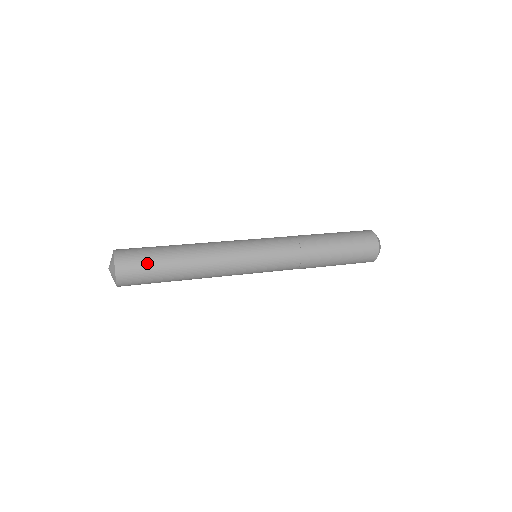
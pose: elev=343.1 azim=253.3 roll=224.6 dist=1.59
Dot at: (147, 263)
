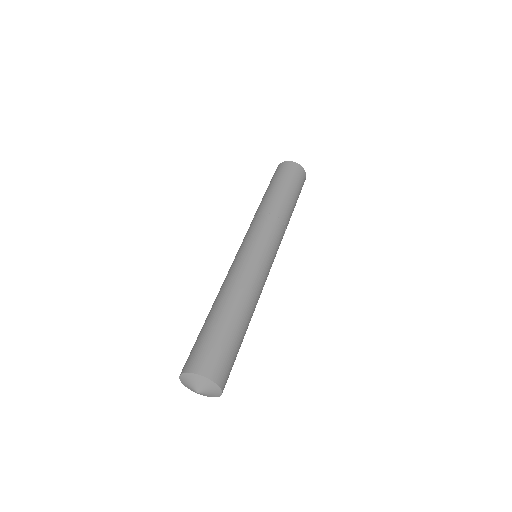
Dot at: (234, 356)
